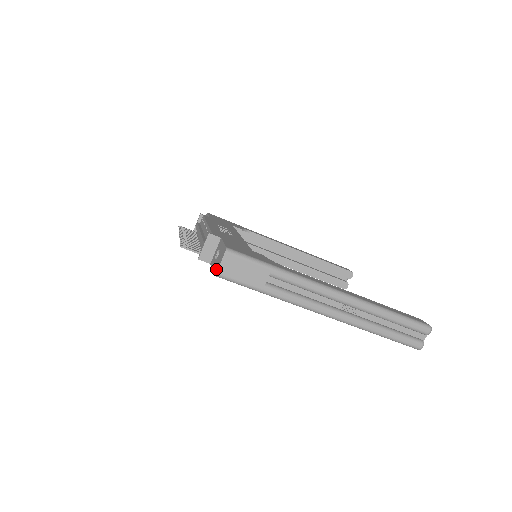
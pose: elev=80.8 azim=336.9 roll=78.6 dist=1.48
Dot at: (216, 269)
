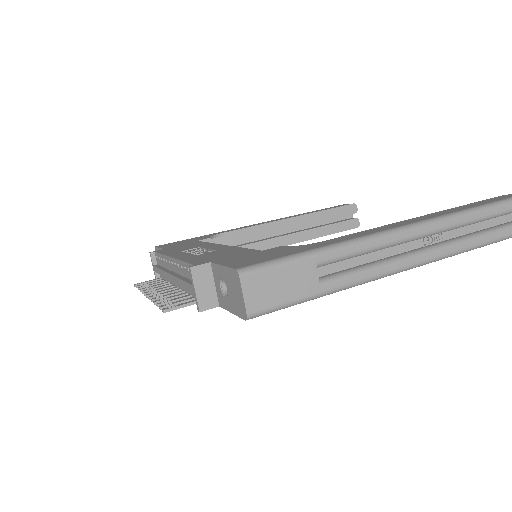
Dot at: (241, 310)
